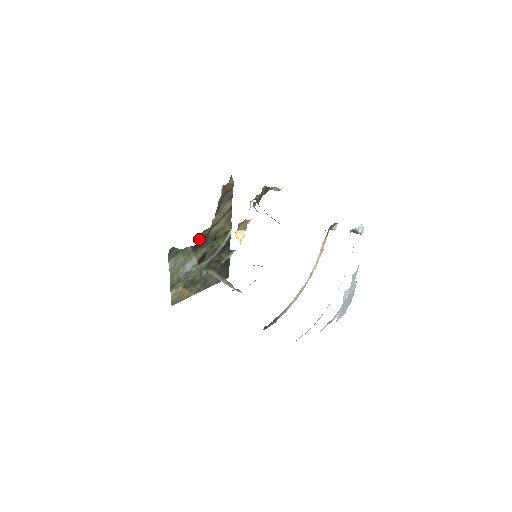
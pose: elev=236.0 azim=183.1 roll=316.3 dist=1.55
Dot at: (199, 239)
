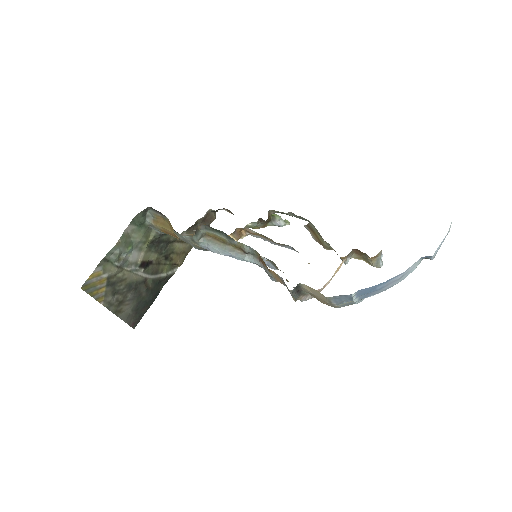
Dot at: (163, 236)
